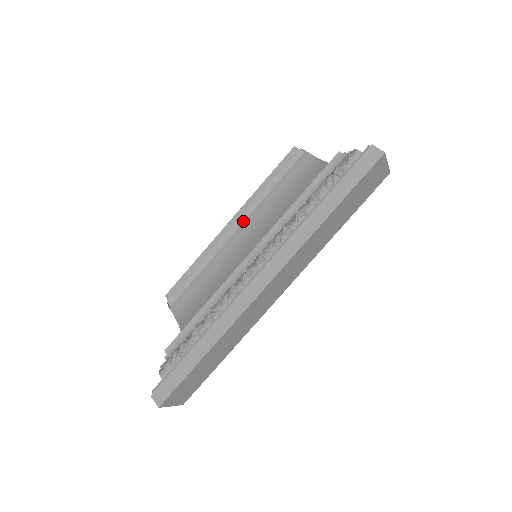
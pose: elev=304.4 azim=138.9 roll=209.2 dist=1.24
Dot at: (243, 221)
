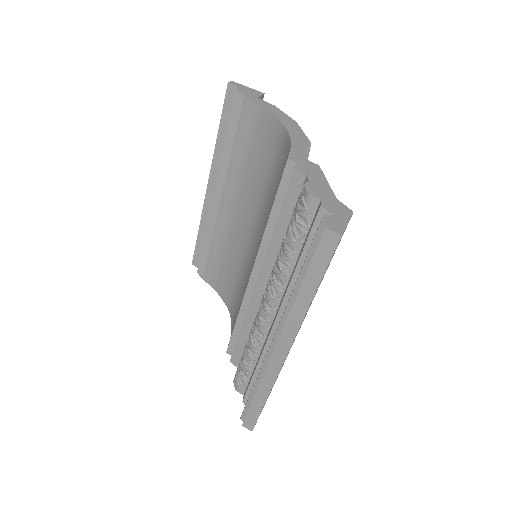
Dot at: (221, 187)
